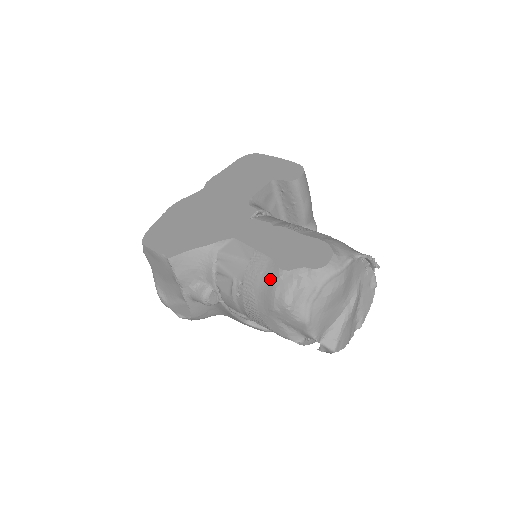
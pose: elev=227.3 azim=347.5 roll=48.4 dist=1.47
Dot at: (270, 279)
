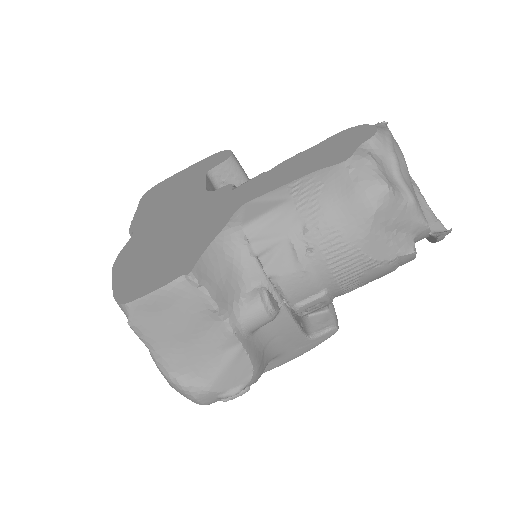
Dot at: (339, 184)
